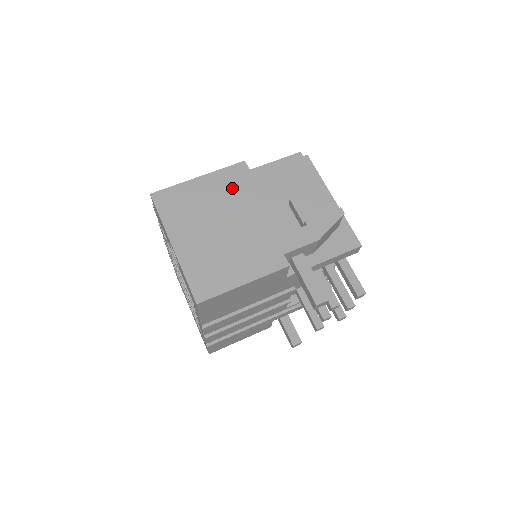
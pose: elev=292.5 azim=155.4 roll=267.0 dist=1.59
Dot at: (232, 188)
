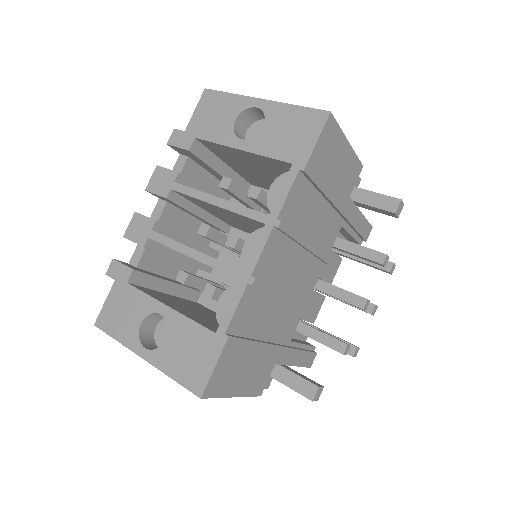
Dot at: occluded
